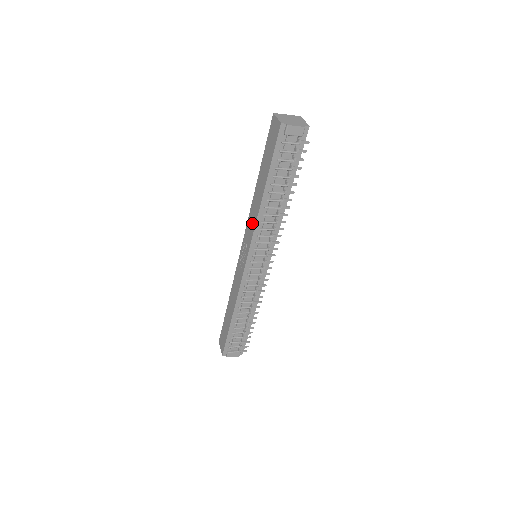
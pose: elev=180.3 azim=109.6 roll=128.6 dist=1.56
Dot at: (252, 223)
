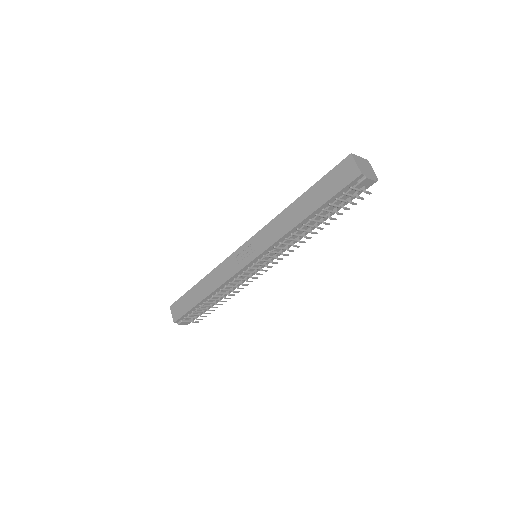
Dot at: (274, 234)
